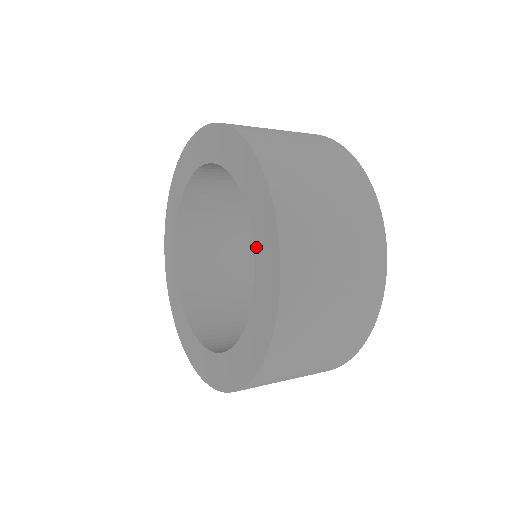
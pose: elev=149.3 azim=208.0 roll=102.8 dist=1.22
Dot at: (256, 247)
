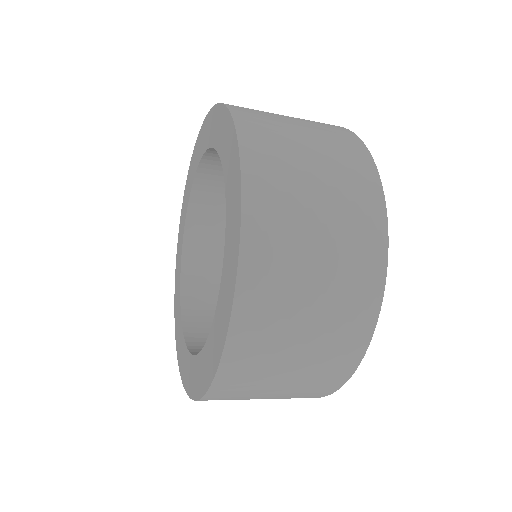
Dot at: (223, 270)
